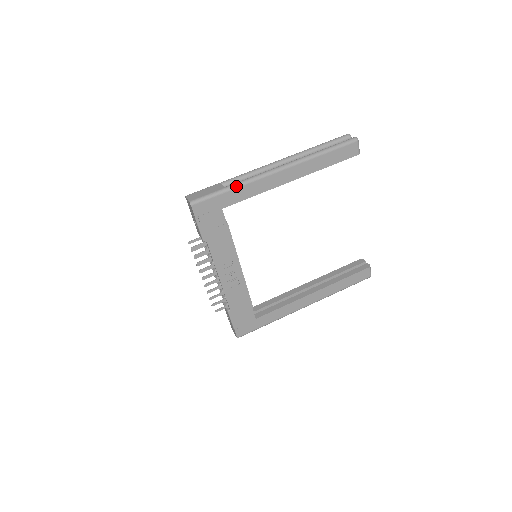
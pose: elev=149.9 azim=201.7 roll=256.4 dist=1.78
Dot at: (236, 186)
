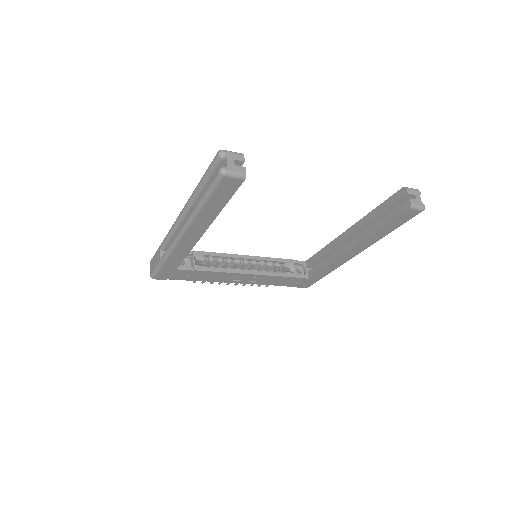
Dot at: (165, 259)
